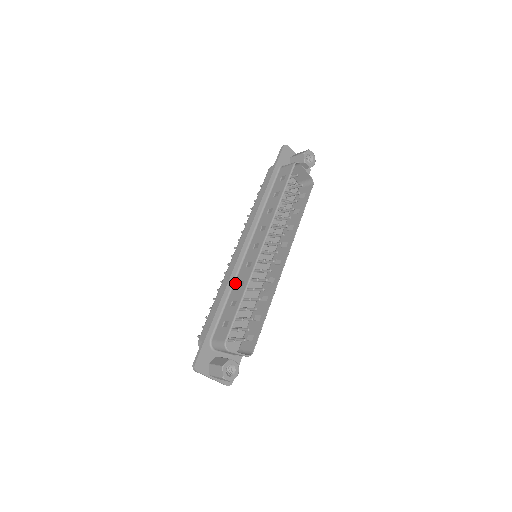
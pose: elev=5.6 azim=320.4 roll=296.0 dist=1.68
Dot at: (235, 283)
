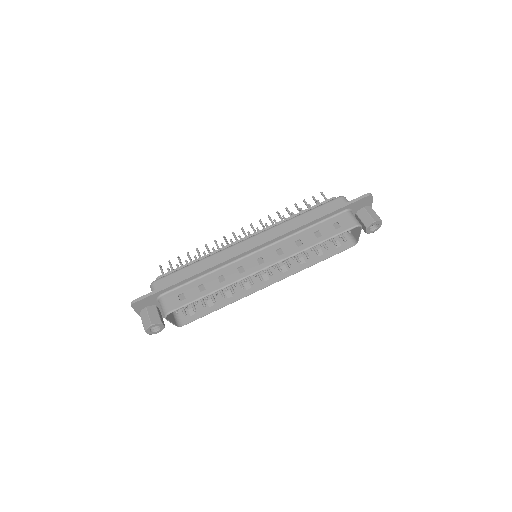
Dot at: (218, 271)
